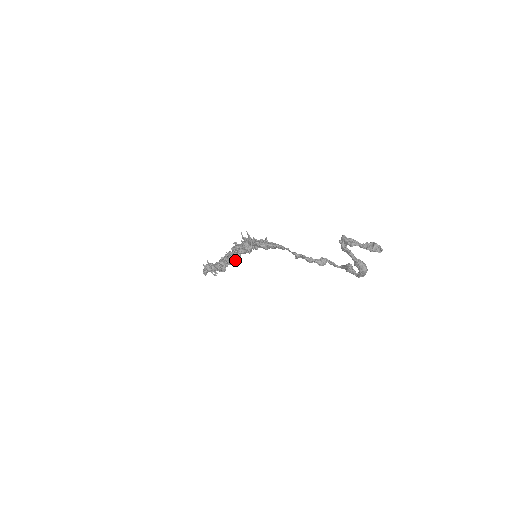
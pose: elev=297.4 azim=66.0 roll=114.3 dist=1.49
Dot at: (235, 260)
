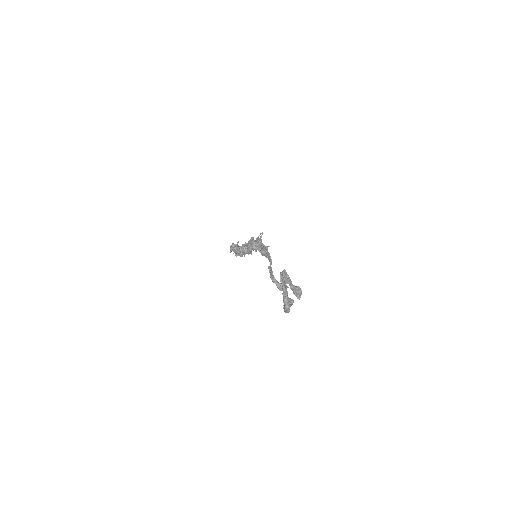
Dot at: (247, 251)
